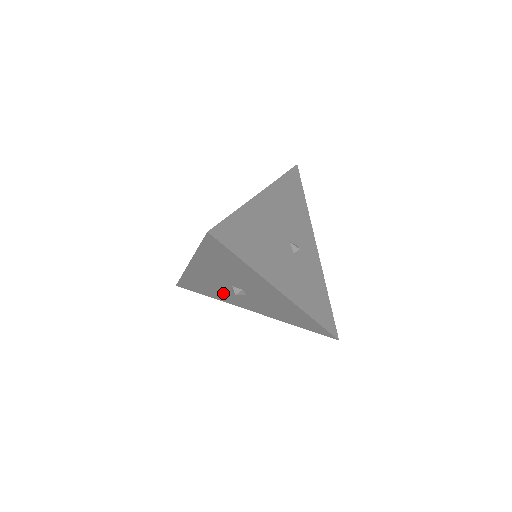
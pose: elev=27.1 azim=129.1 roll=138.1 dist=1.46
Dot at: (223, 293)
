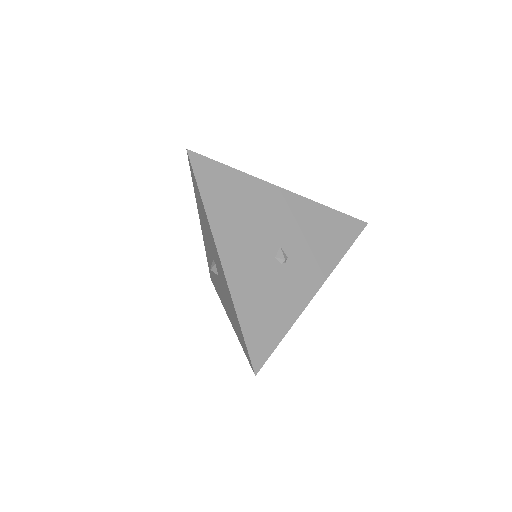
Dot at: occluded
